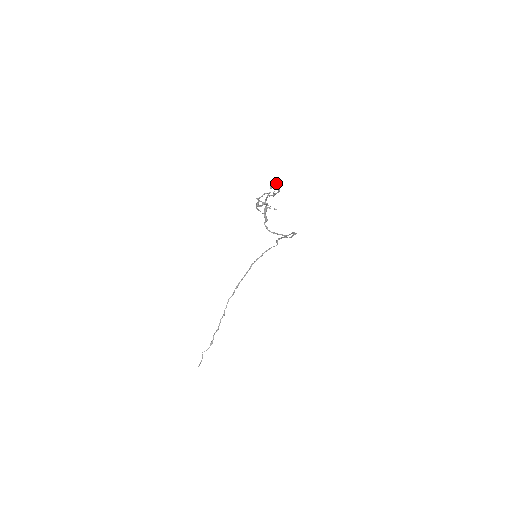
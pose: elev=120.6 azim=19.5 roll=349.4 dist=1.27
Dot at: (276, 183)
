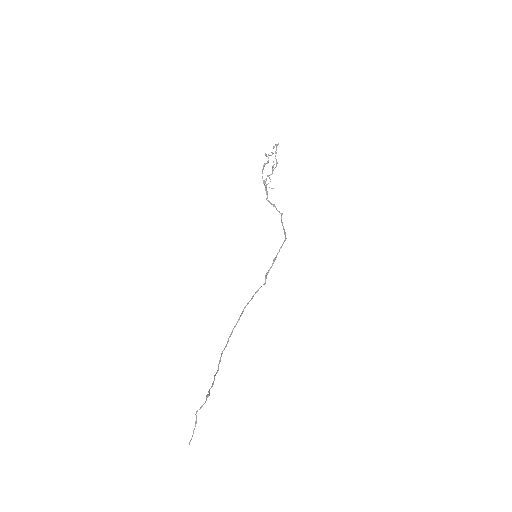
Dot at: (277, 144)
